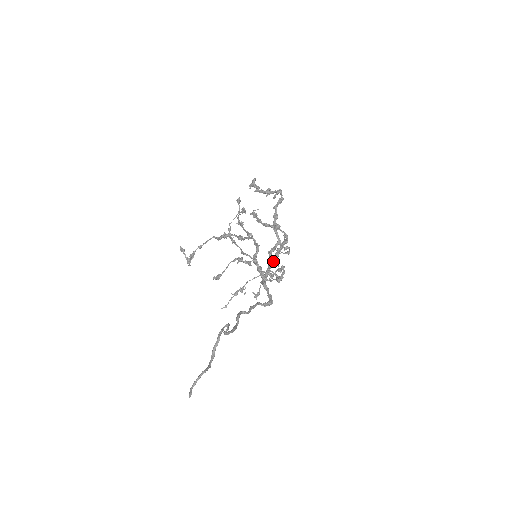
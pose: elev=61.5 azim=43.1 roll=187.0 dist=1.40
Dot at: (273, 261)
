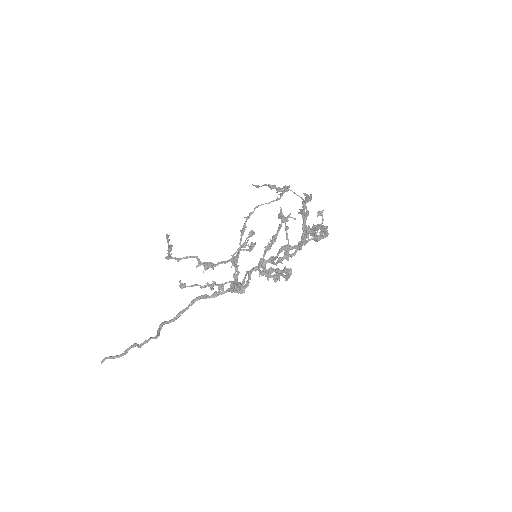
Dot at: occluded
